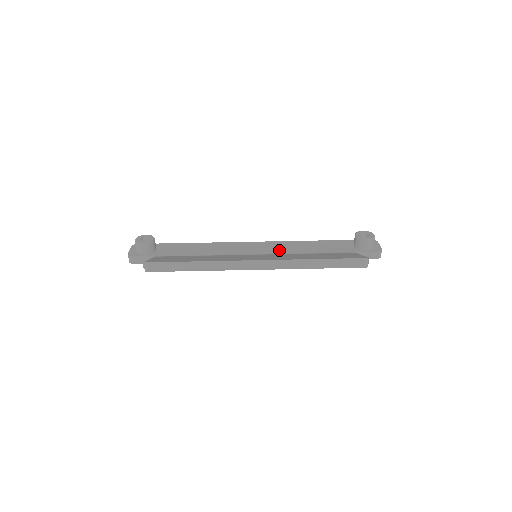
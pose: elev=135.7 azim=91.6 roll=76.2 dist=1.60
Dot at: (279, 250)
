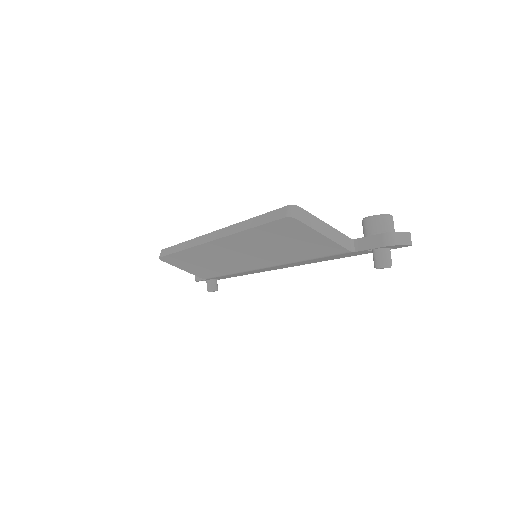
Dot at: occluded
